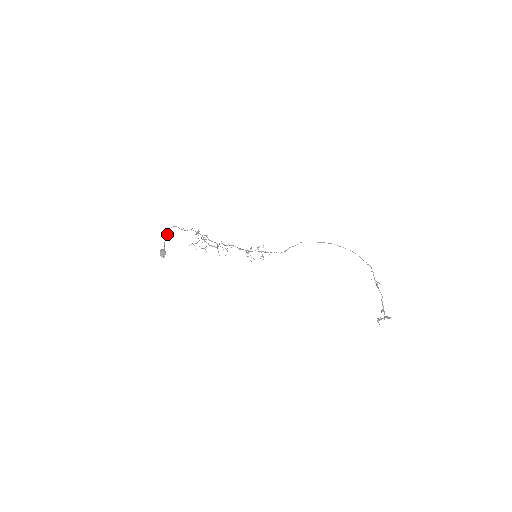
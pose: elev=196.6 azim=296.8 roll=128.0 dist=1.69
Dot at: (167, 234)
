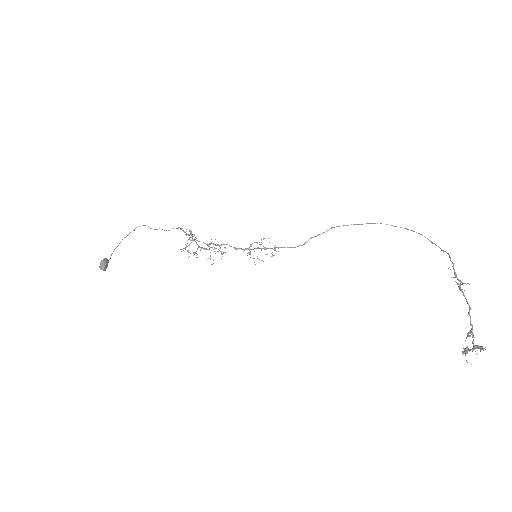
Dot at: (124, 237)
